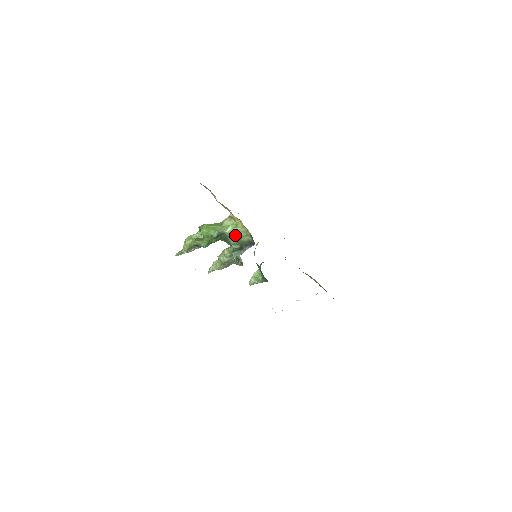
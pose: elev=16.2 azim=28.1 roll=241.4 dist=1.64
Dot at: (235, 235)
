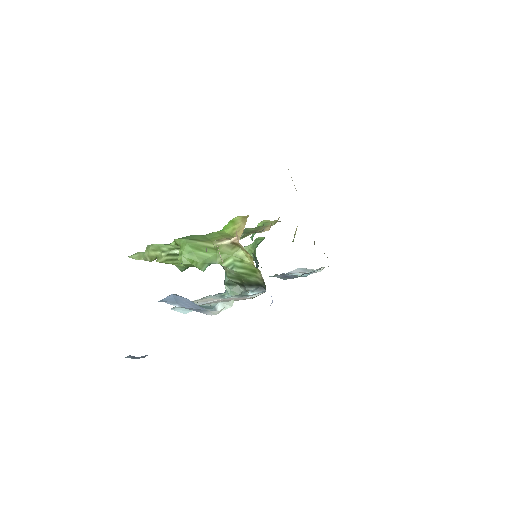
Dot at: (236, 272)
